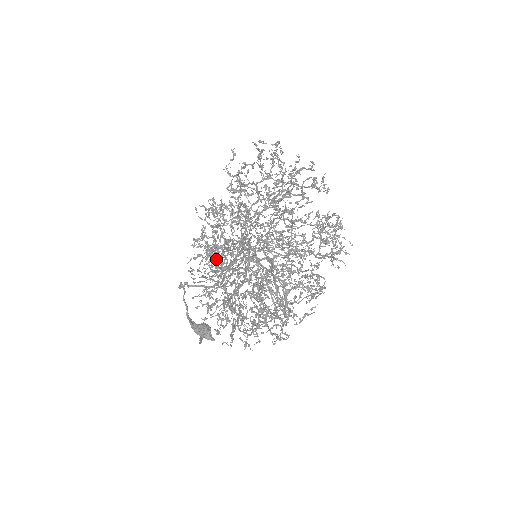
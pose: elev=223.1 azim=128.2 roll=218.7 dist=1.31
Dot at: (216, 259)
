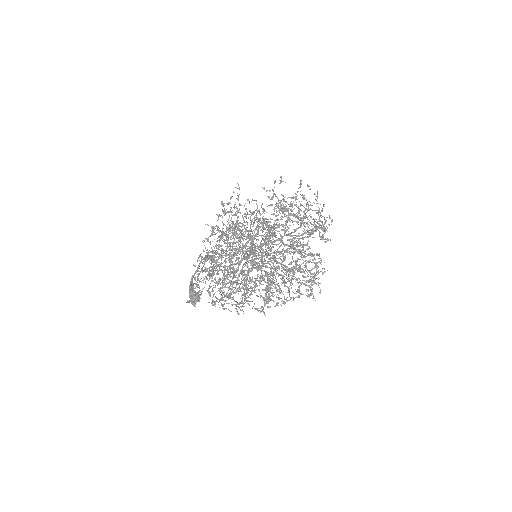
Dot at: occluded
